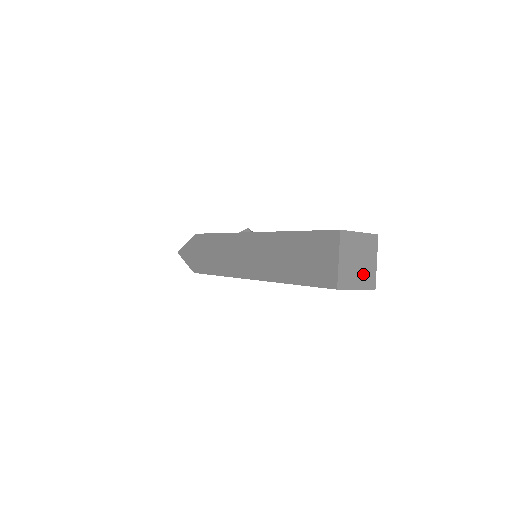
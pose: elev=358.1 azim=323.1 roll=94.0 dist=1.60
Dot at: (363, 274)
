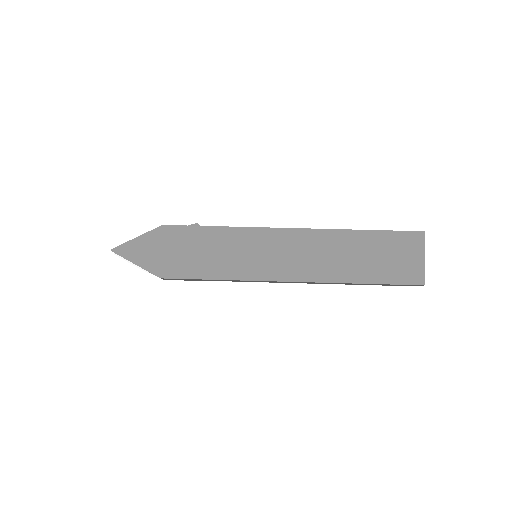
Dot at: occluded
